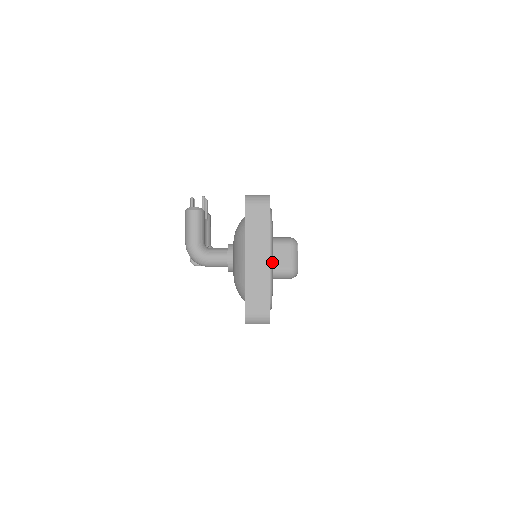
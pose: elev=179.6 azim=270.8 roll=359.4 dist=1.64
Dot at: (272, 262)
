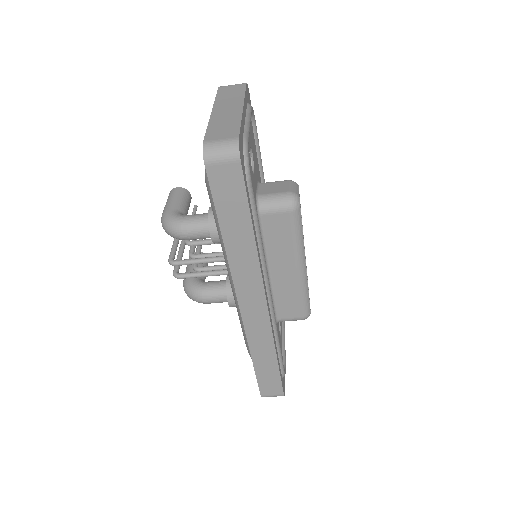
Dot at: (249, 125)
